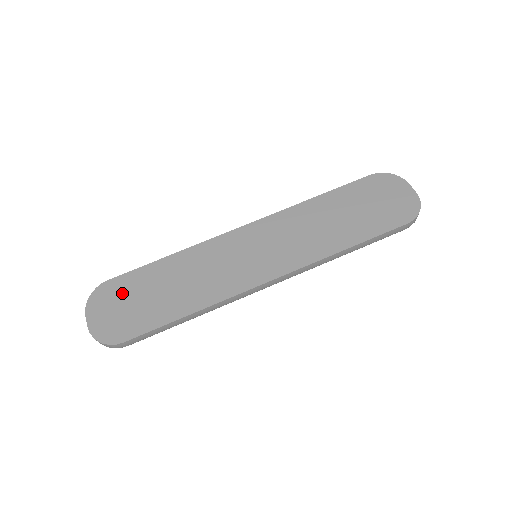
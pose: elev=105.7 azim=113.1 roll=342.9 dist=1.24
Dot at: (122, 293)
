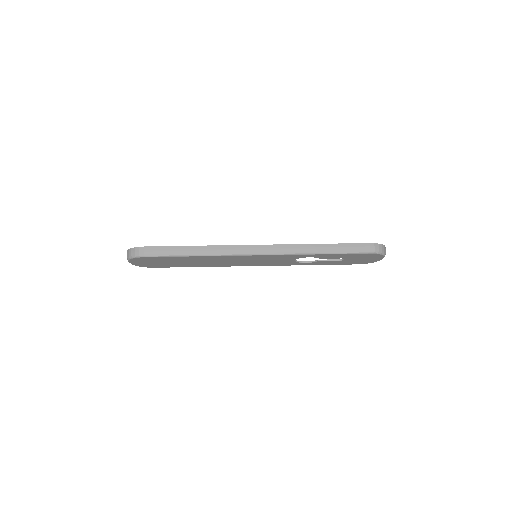
Dot at: occluded
